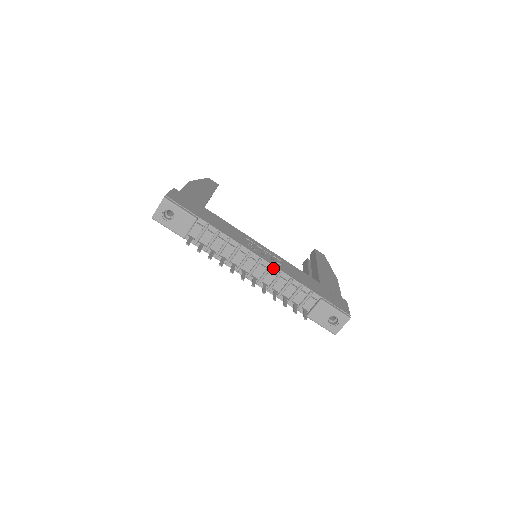
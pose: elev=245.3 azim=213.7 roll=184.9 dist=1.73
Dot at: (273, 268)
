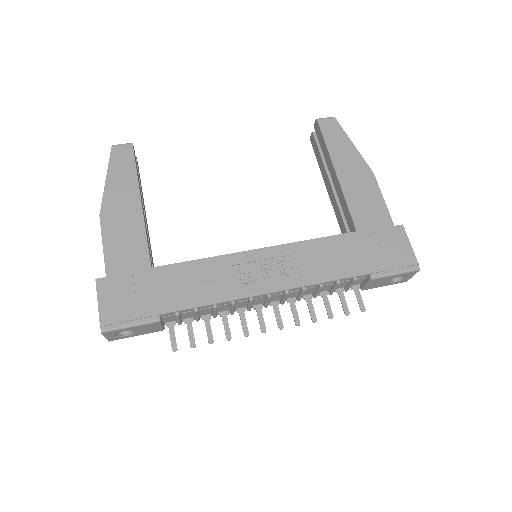
Dot at: (291, 290)
